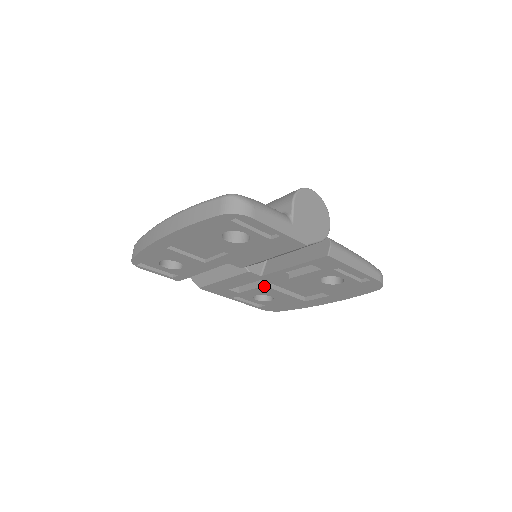
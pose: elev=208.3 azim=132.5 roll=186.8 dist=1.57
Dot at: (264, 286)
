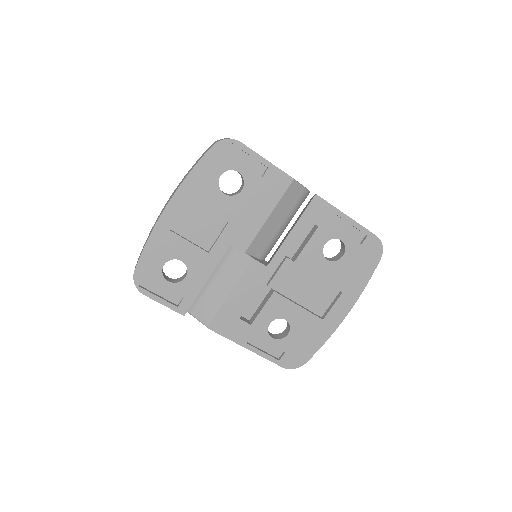
Dot at: (274, 293)
